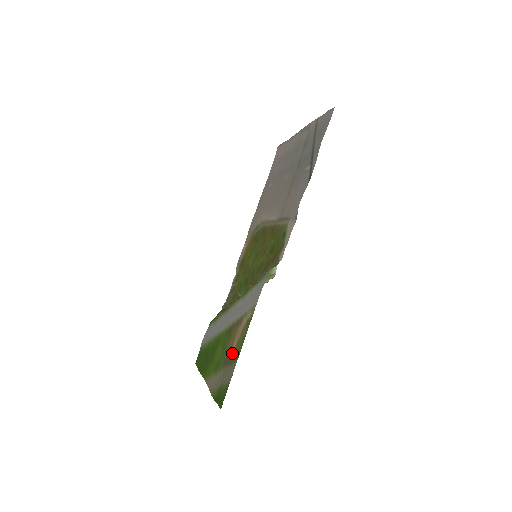
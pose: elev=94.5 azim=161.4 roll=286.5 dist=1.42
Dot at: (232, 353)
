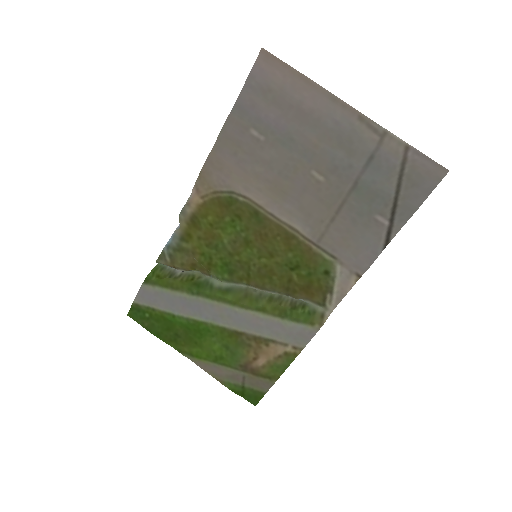
Dot at: (260, 368)
